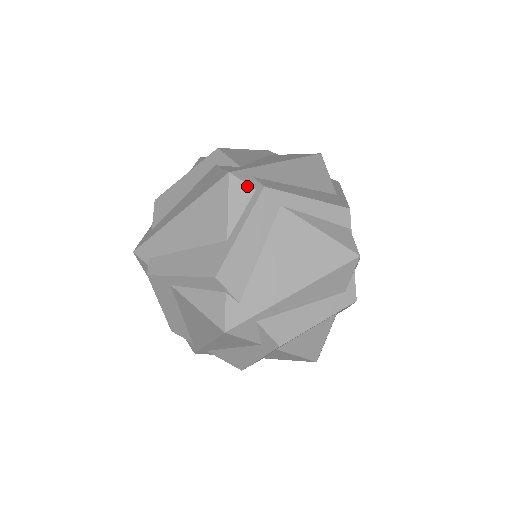
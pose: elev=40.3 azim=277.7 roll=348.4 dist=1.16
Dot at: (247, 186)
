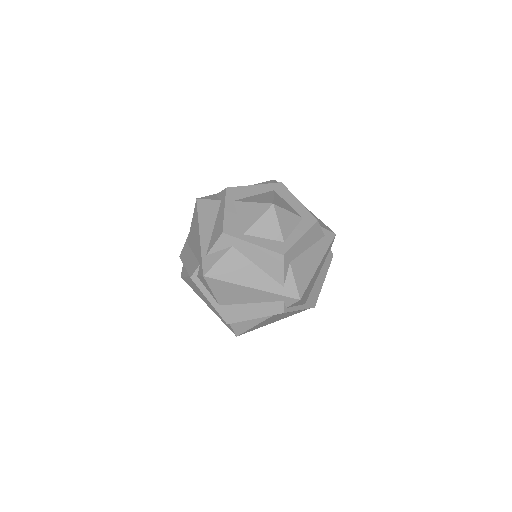
Dot at: occluded
